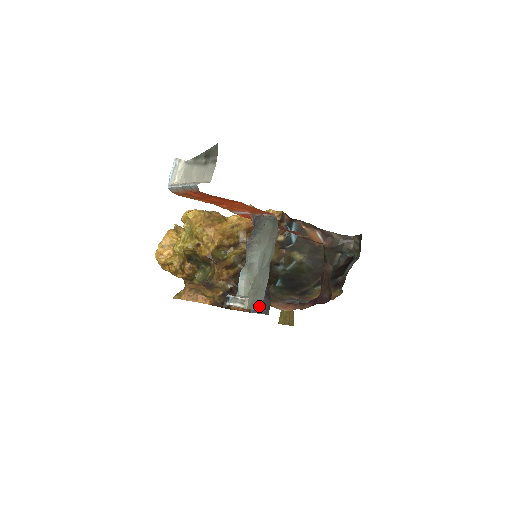
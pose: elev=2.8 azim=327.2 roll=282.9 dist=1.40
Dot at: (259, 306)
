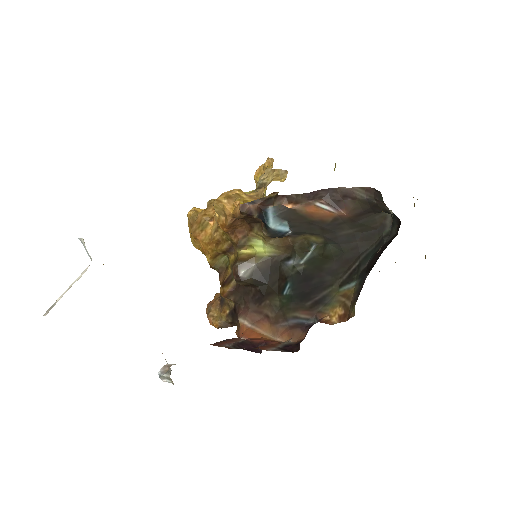
Dot at: occluded
